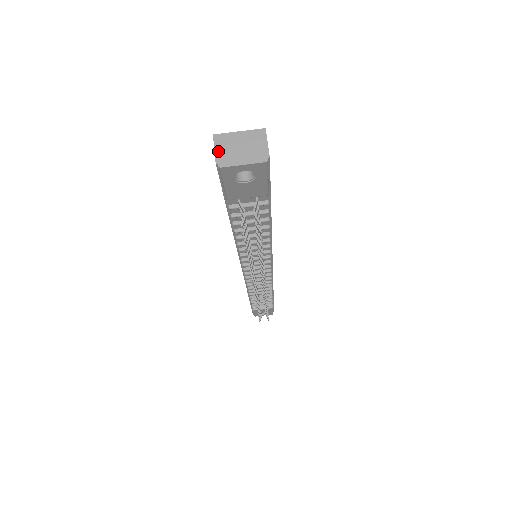
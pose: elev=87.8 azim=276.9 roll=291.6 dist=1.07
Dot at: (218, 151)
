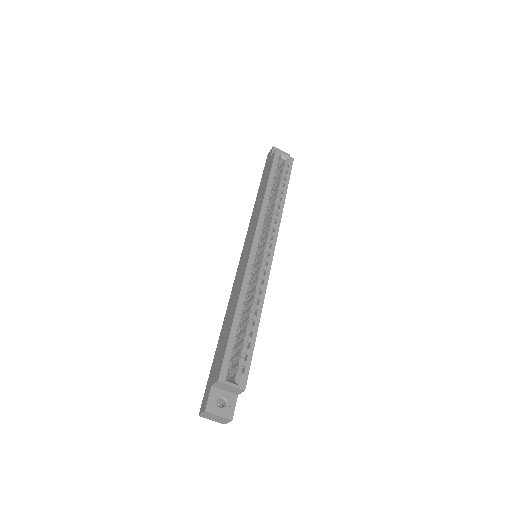
Dot at: (203, 414)
